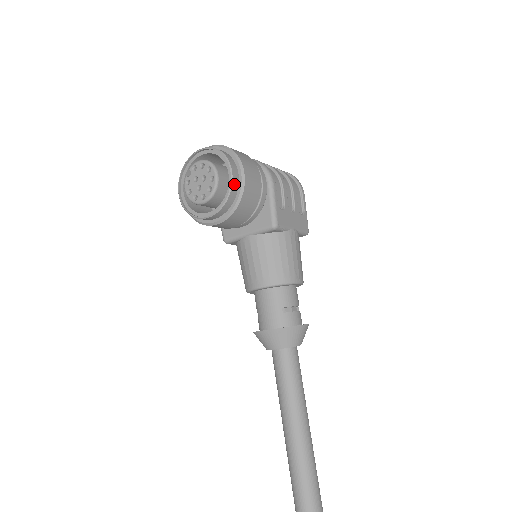
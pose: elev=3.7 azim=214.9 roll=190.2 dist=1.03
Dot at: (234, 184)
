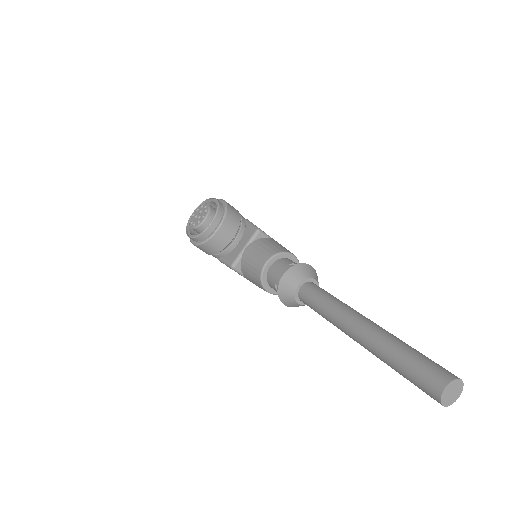
Dot at: (219, 202)
